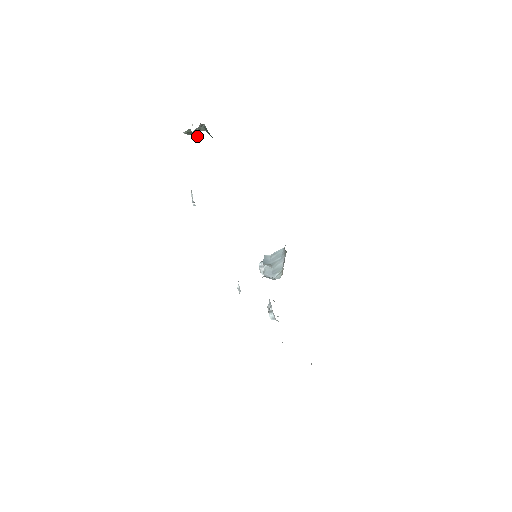
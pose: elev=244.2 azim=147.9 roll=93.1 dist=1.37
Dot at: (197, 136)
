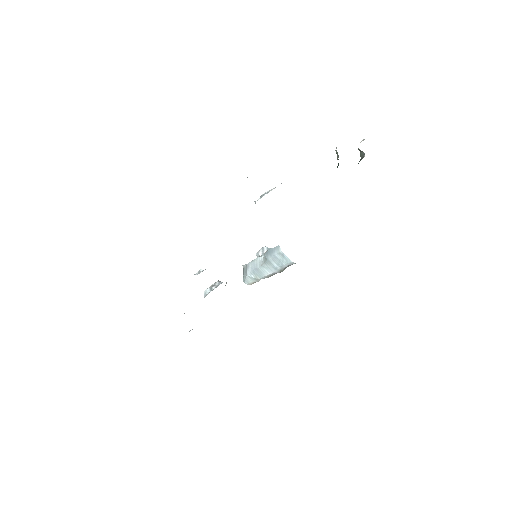
Dot at: occluded
